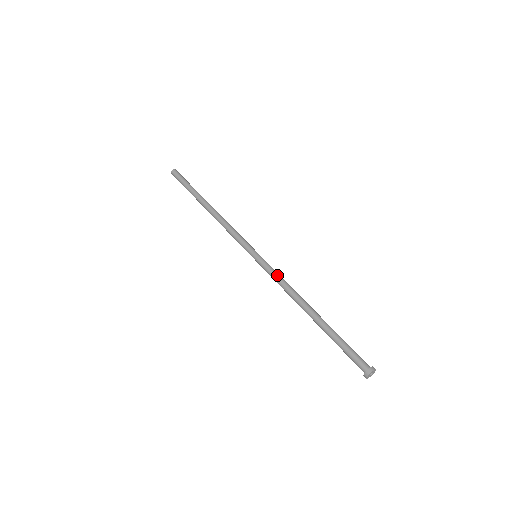
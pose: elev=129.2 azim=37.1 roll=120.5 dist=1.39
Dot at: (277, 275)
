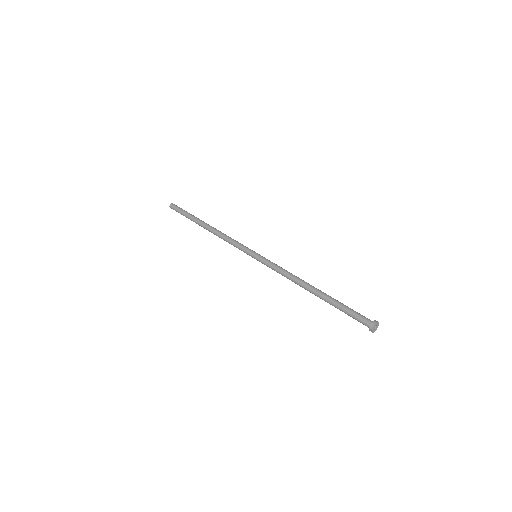
Dot at: (276, 267)
